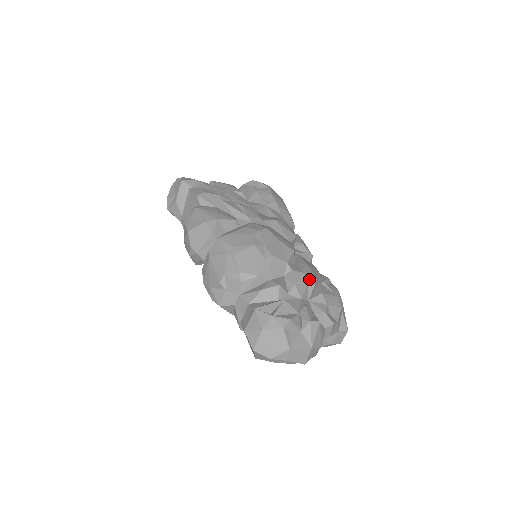
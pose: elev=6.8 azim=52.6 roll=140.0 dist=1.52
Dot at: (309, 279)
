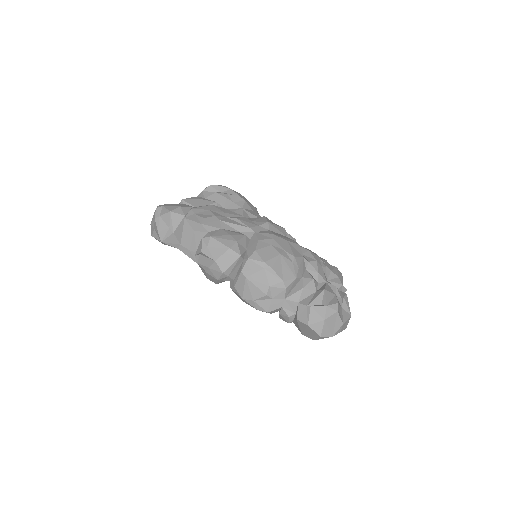
Dot at: (321, 263)
